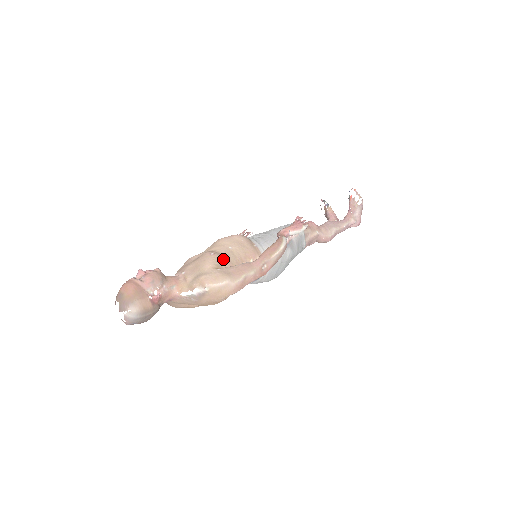
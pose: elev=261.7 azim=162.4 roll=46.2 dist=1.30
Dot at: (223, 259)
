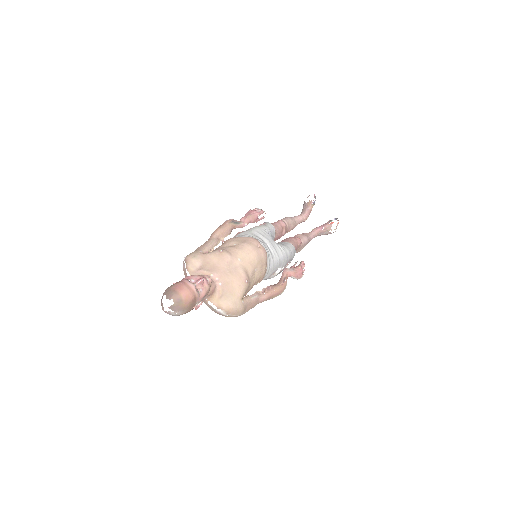
Dot at: (249, 287)
